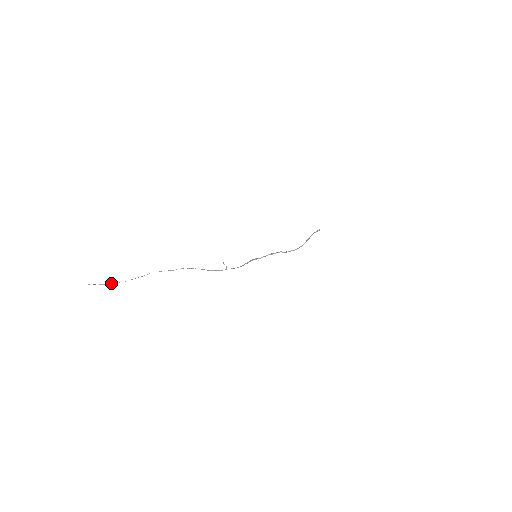
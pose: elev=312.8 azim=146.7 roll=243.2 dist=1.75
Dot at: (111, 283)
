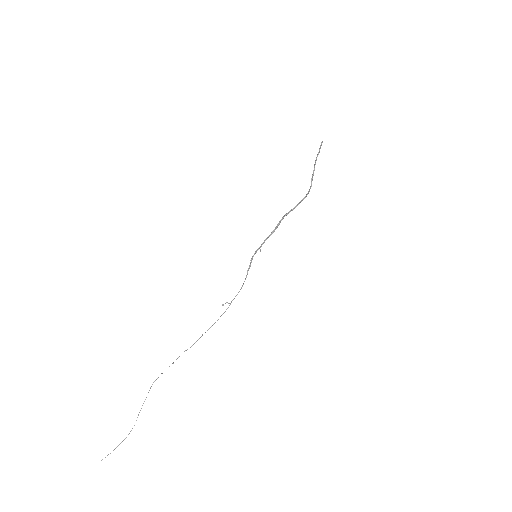
Dot at: (121, 442)
